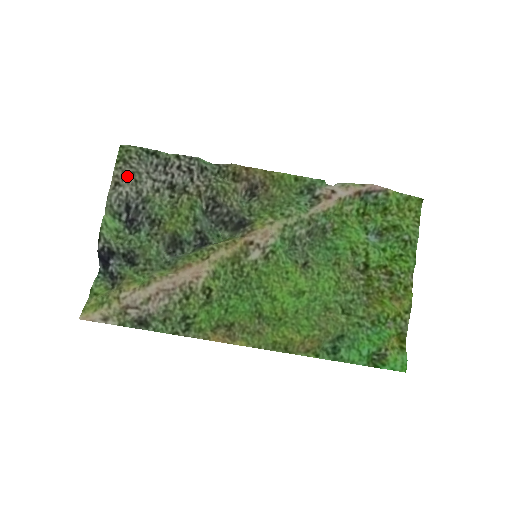
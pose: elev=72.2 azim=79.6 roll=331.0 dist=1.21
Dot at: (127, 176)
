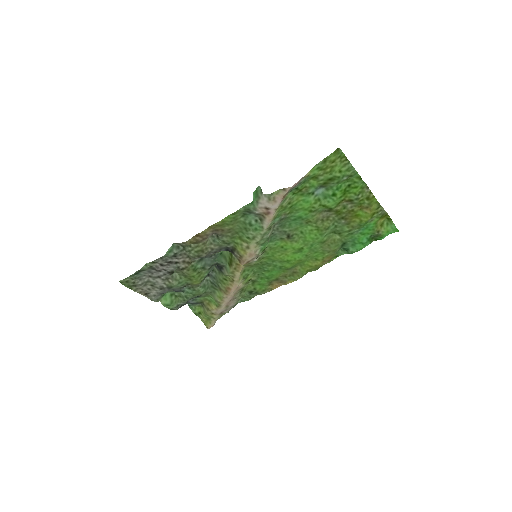
Dot at: (145, 288)
